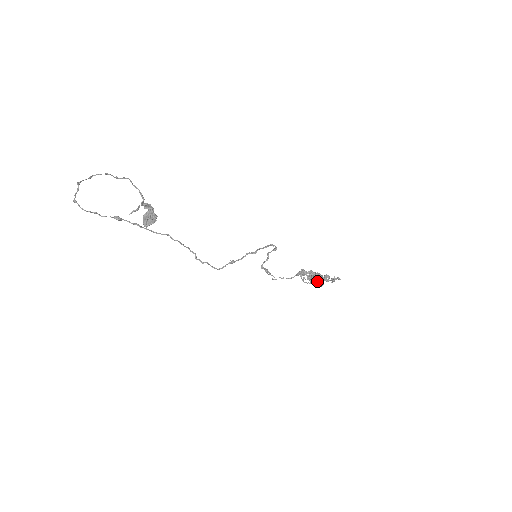
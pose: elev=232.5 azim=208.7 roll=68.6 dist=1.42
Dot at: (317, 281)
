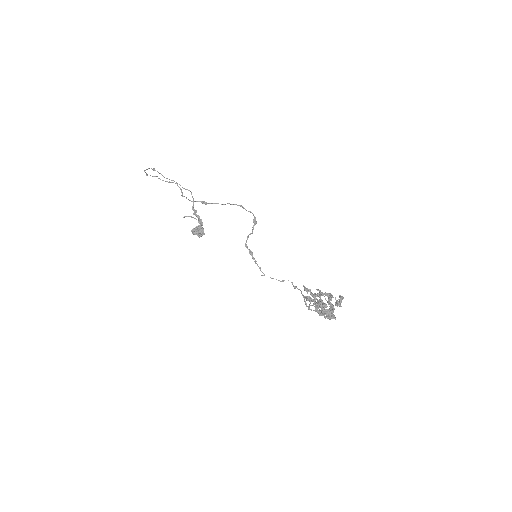
Dot at: (319, 302)
